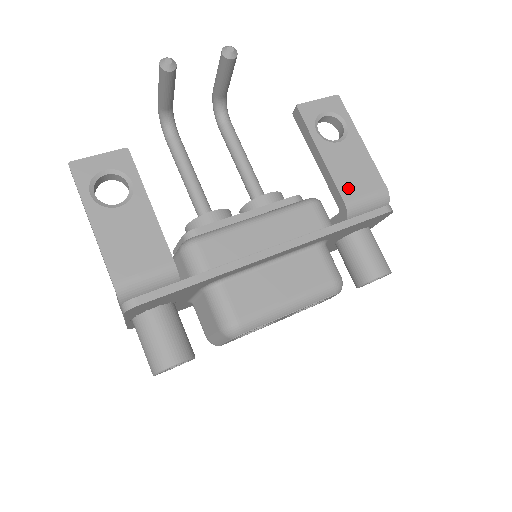
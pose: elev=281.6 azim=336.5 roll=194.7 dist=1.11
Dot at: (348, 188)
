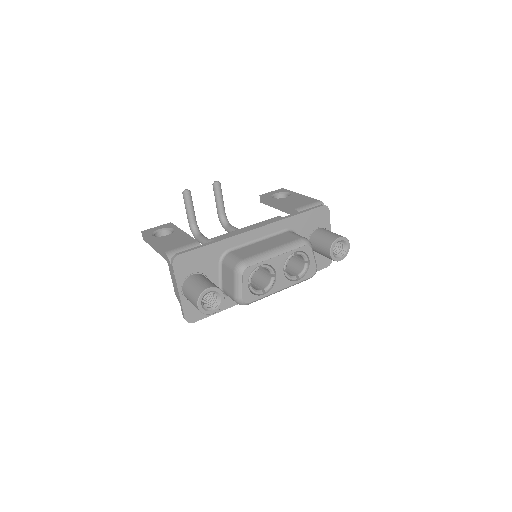
Dot at: (296, 205)
